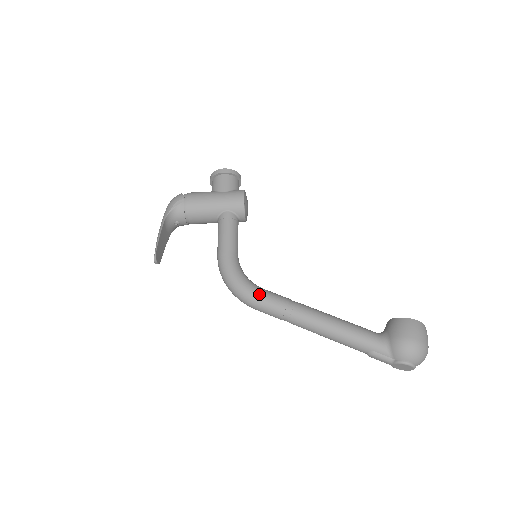
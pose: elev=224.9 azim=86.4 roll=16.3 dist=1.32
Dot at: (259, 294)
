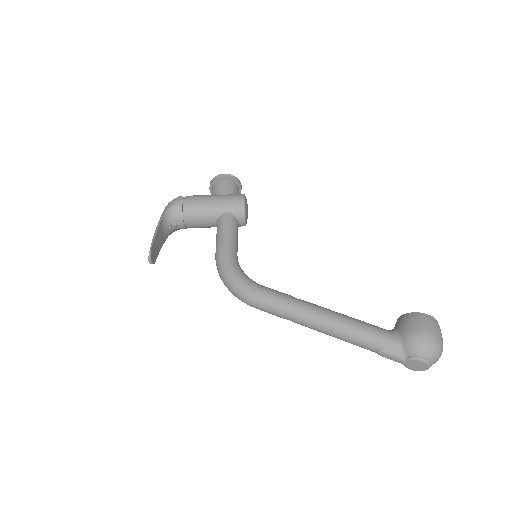
Dot at: (259, 290)
